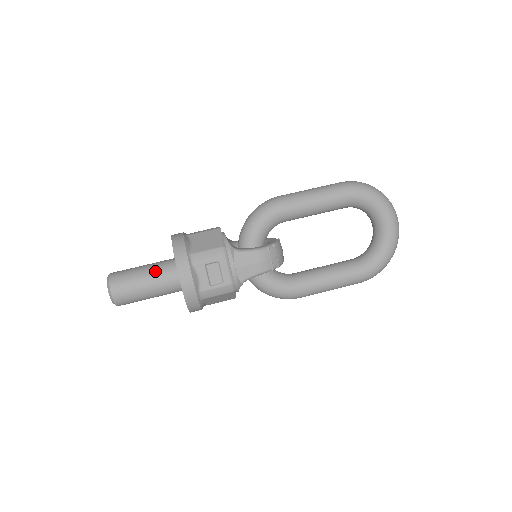
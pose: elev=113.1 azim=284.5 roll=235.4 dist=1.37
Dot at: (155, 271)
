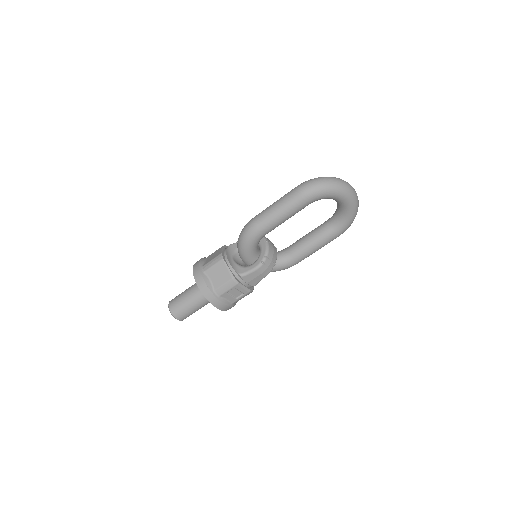
Dot at: (196, 299)
